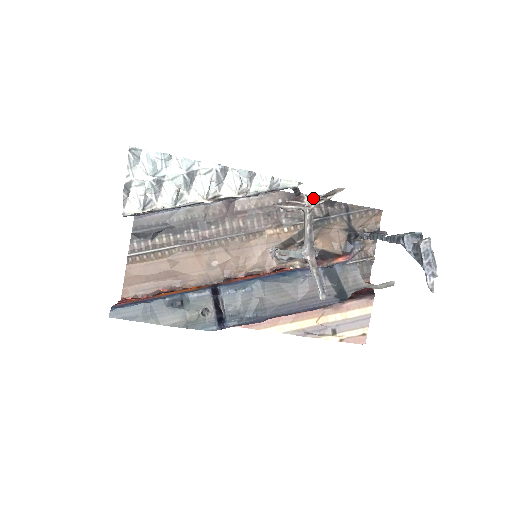
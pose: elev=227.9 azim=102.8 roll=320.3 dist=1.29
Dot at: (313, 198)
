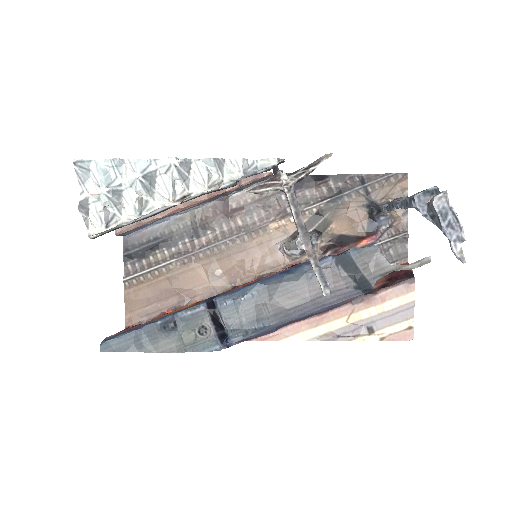
Dot at: (292, 173)
